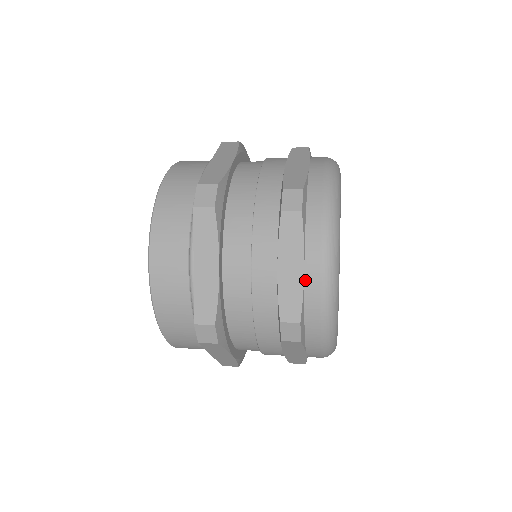
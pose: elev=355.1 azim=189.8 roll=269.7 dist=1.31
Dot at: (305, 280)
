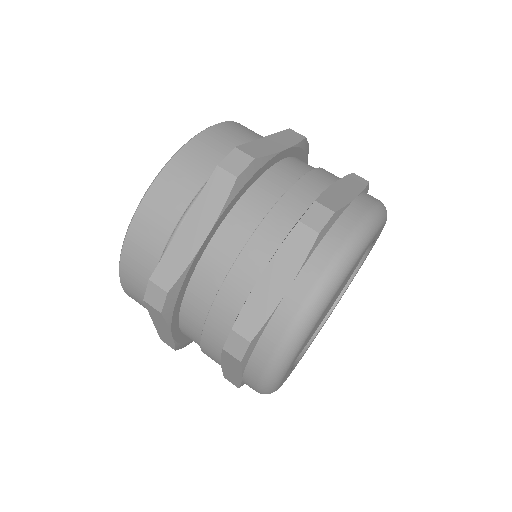
Dot at: (281, 303)
